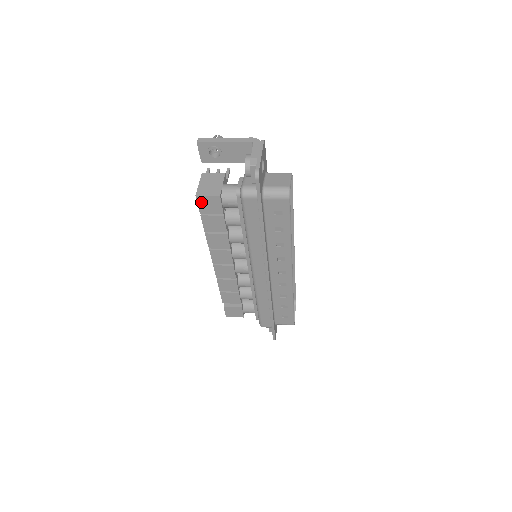
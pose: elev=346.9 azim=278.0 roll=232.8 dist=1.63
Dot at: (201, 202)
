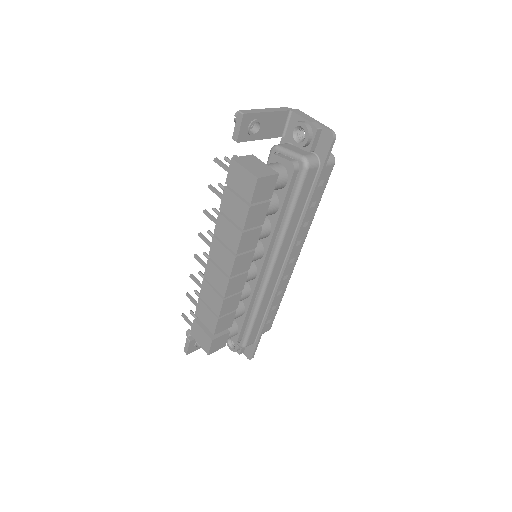
Dot at: (258, 187)
